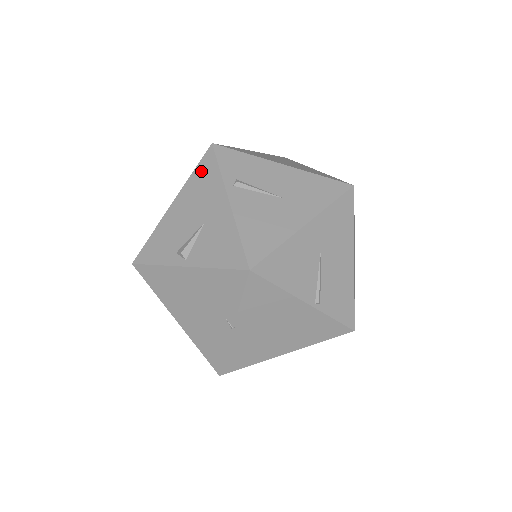
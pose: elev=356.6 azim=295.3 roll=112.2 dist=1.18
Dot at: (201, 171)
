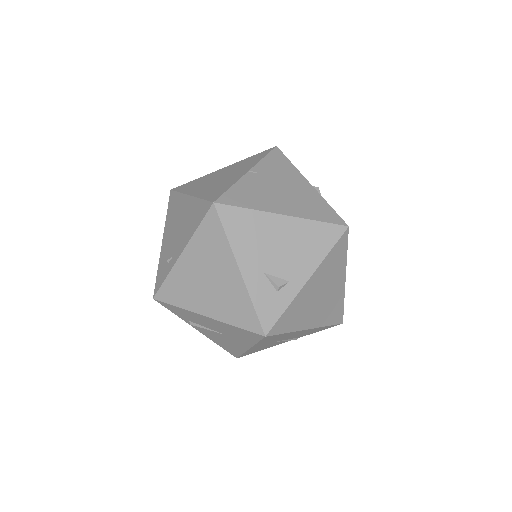
Dot at: occluded
